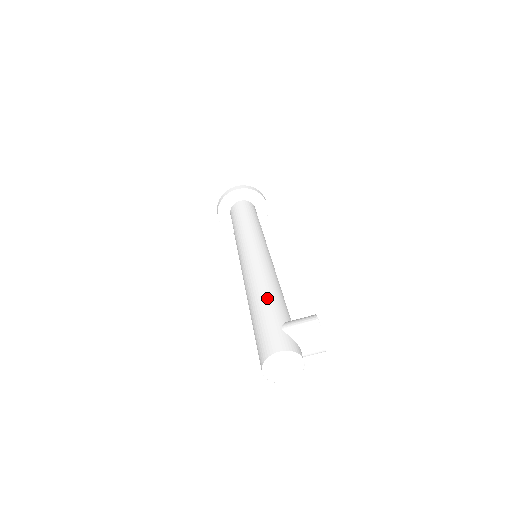
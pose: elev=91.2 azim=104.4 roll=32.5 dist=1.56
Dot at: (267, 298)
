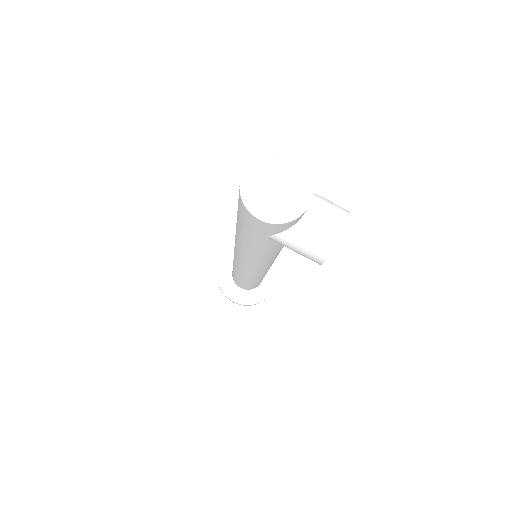
Dot at: occluded
